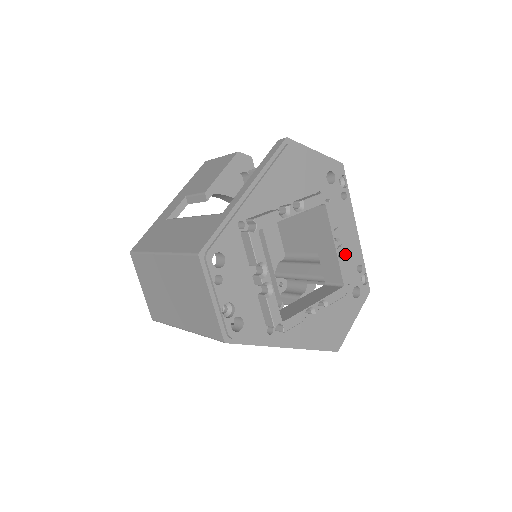
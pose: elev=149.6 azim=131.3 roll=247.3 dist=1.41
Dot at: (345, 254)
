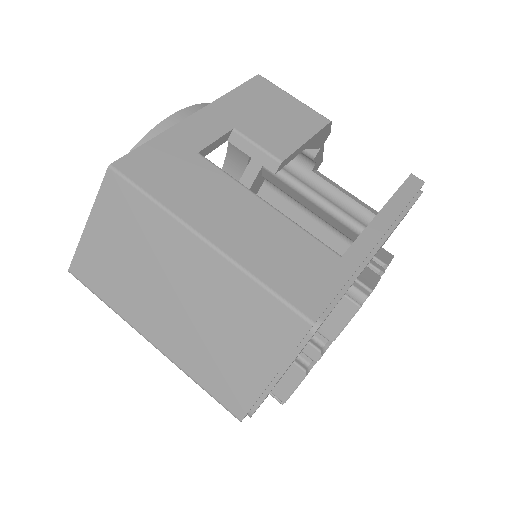
Dot at: occluded
